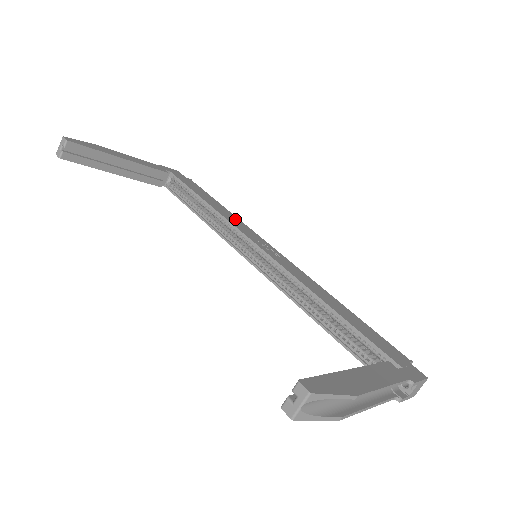
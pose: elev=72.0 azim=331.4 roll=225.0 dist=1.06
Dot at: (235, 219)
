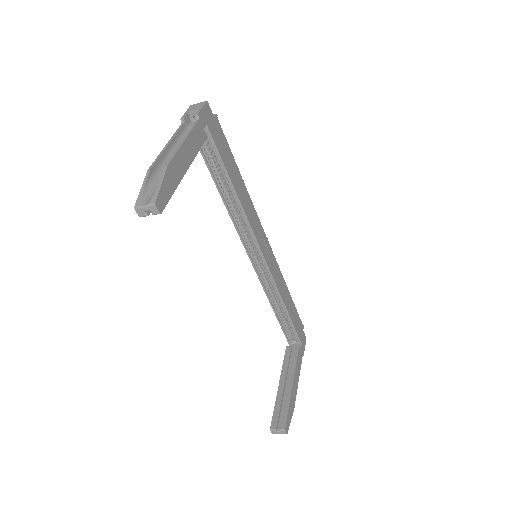
Dot at: (249, 204)
